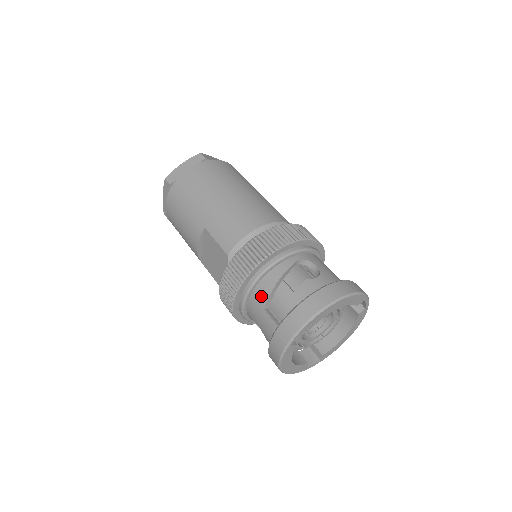
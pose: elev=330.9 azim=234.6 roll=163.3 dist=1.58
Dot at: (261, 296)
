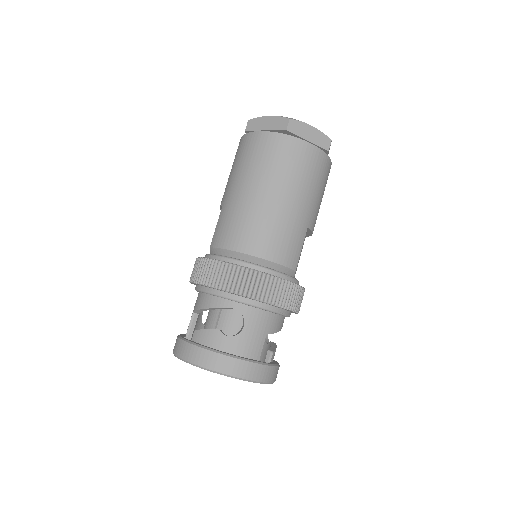
Dot at: (197, 303)
